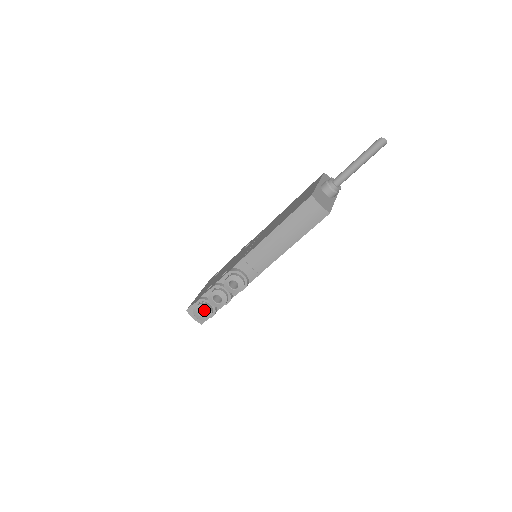
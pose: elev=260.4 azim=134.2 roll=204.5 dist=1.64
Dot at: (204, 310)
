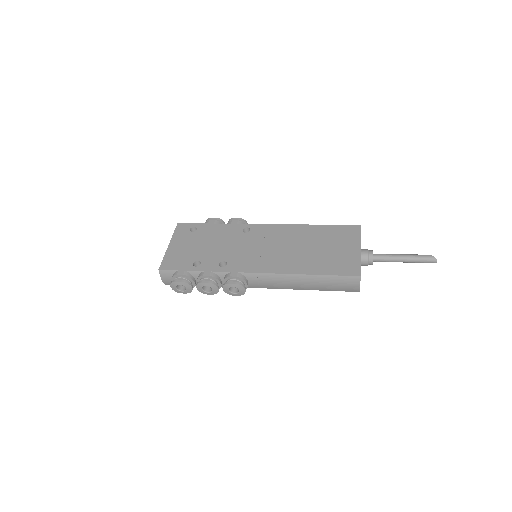
Dot at: occluded
